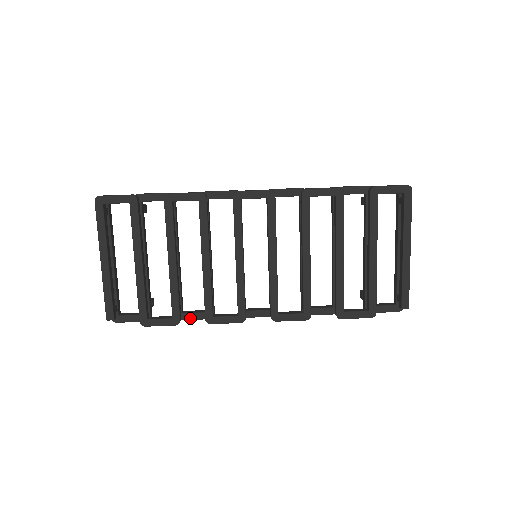
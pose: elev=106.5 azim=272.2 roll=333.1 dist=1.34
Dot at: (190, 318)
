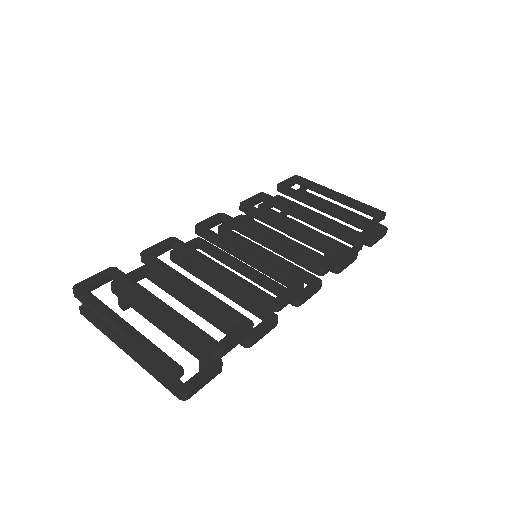
Dot at: (259, 331)
